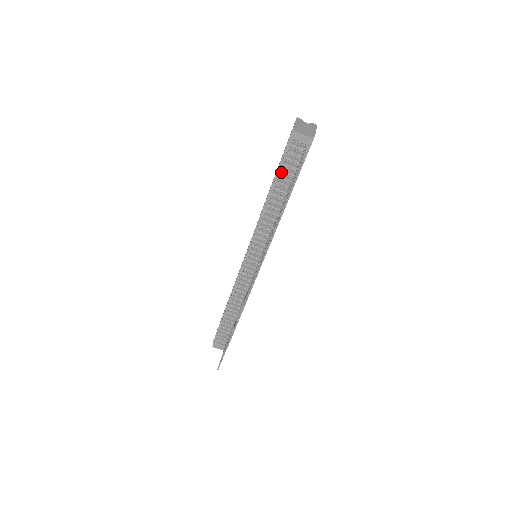
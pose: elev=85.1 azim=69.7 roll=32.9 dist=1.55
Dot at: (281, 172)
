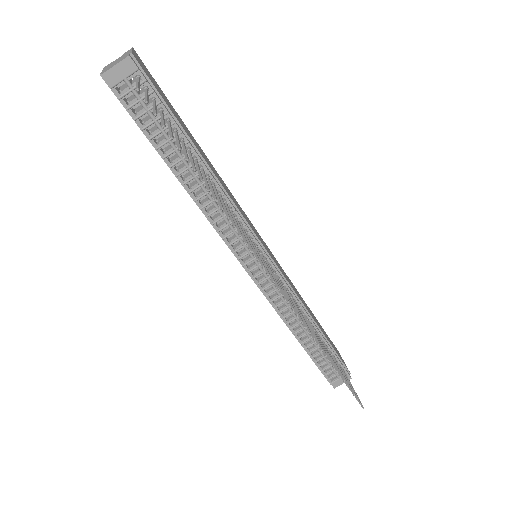
Dot at: (154, 138)
